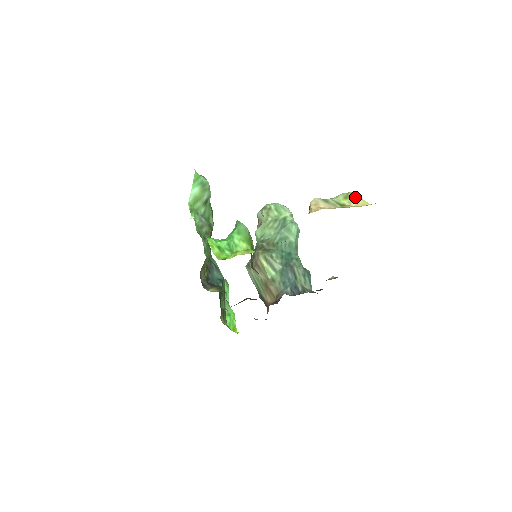
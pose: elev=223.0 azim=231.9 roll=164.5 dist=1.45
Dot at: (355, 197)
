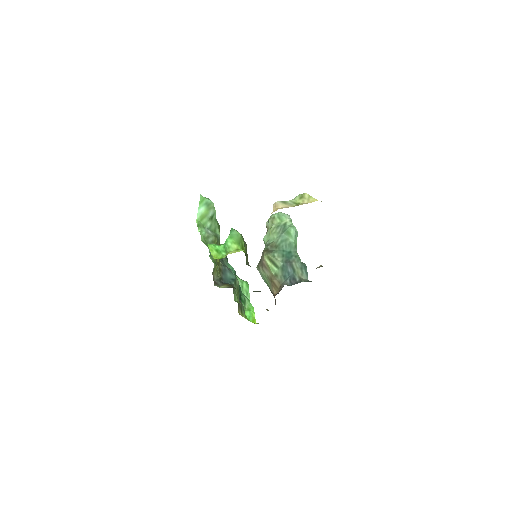
Dot at: (307, 196)
